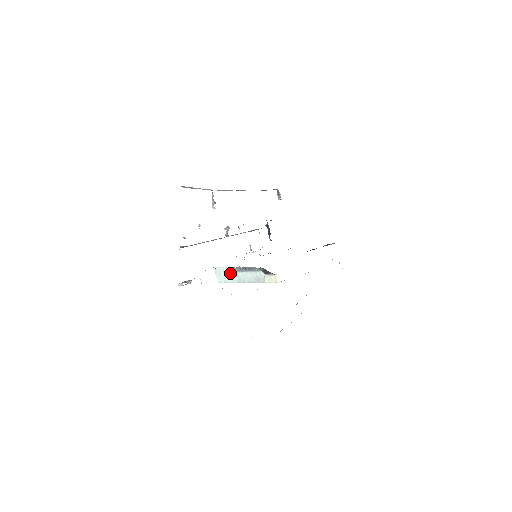
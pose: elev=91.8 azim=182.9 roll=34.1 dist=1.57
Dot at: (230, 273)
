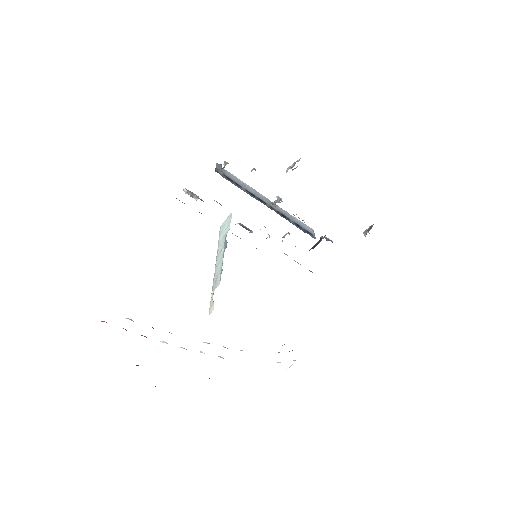
Dot at: (225, 237)
